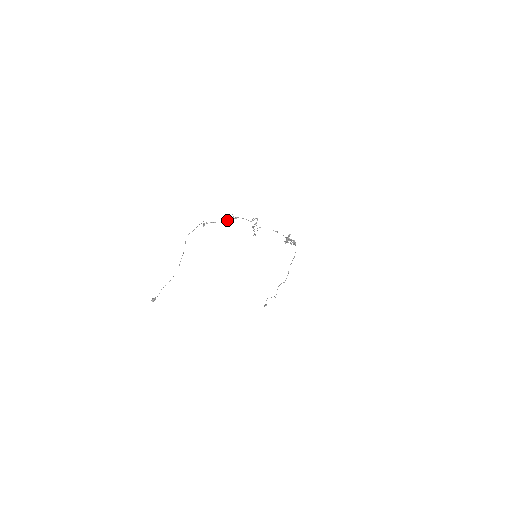
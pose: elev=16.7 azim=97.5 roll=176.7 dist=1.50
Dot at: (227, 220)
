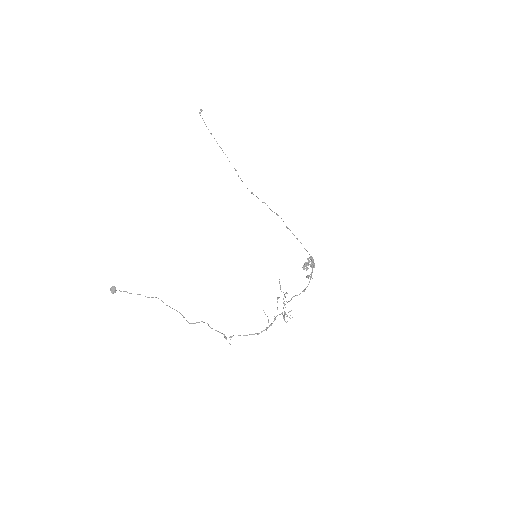
Dot at: occluded
